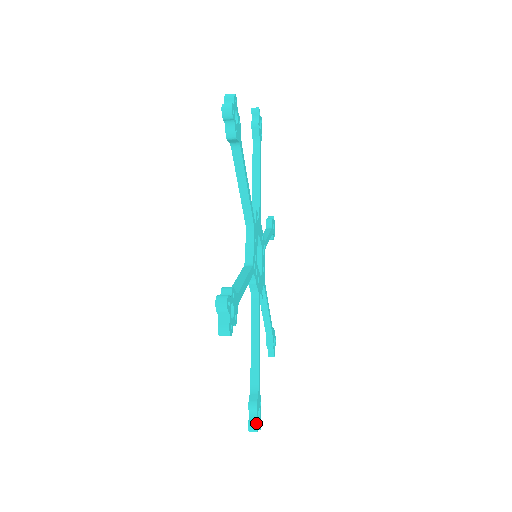
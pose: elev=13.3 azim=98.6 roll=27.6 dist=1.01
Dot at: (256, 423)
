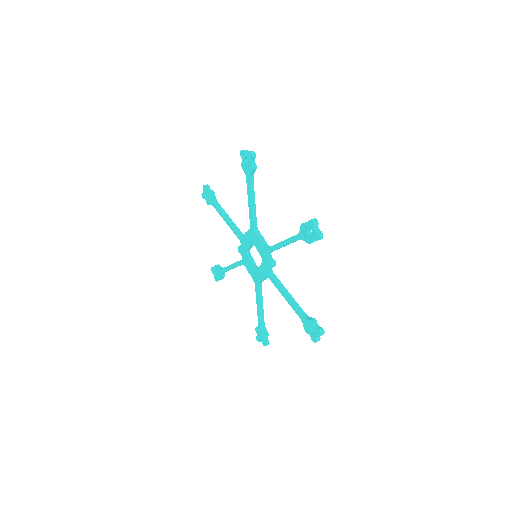
Dot at: occluded
